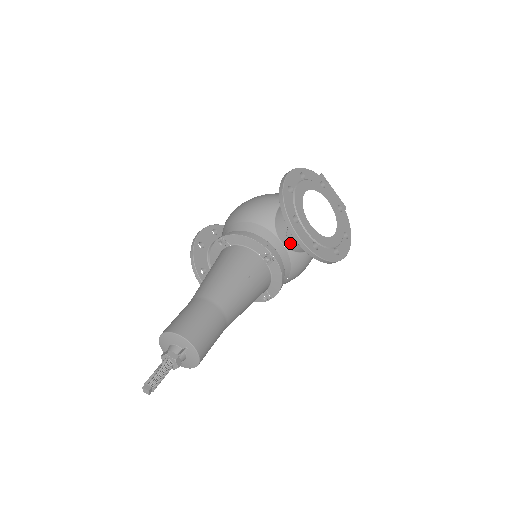
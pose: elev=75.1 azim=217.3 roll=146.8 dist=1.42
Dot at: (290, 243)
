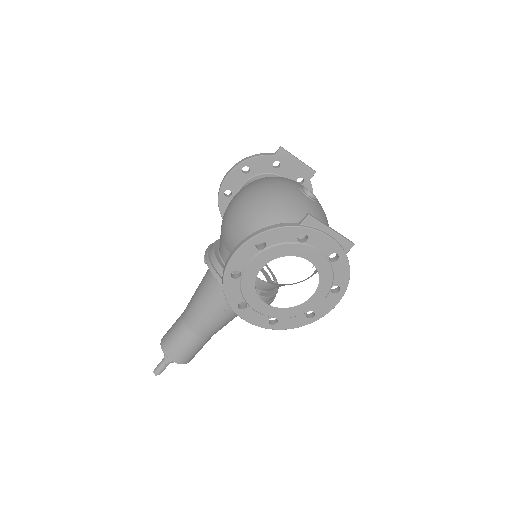
Dot at: occluded
